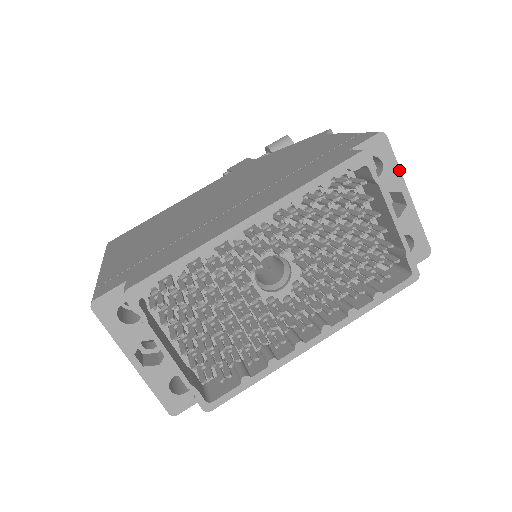
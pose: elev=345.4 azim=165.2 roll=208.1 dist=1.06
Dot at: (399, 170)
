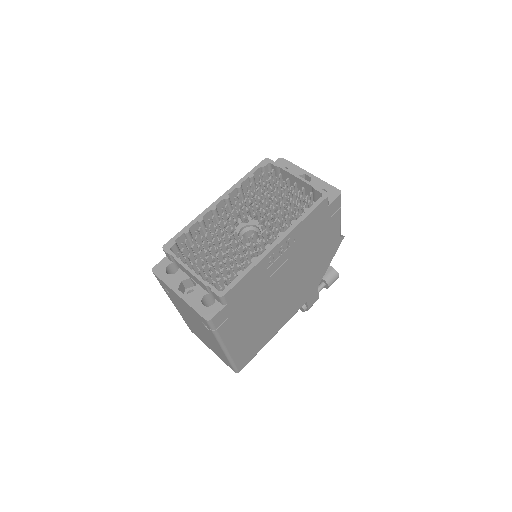
Dot at: (298, 167)
